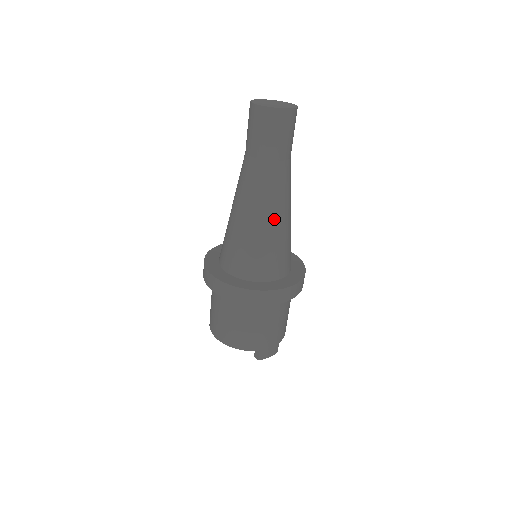
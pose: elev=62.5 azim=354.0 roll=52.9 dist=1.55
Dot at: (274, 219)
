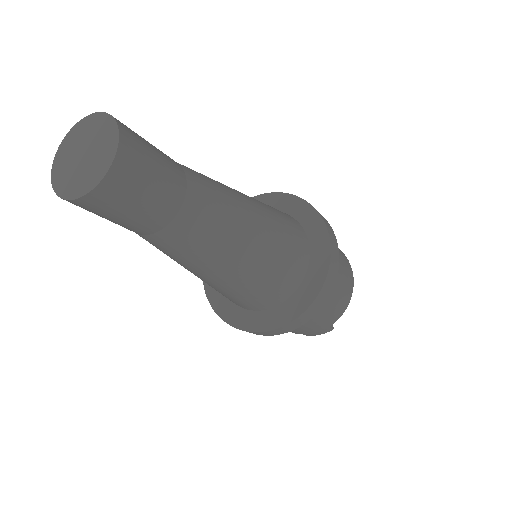
Dot at: (206, 275)
